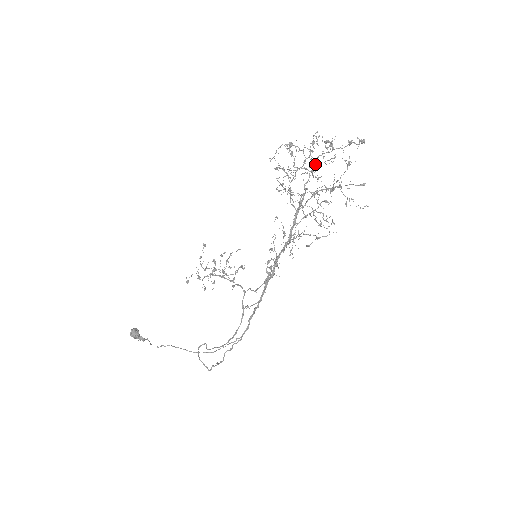
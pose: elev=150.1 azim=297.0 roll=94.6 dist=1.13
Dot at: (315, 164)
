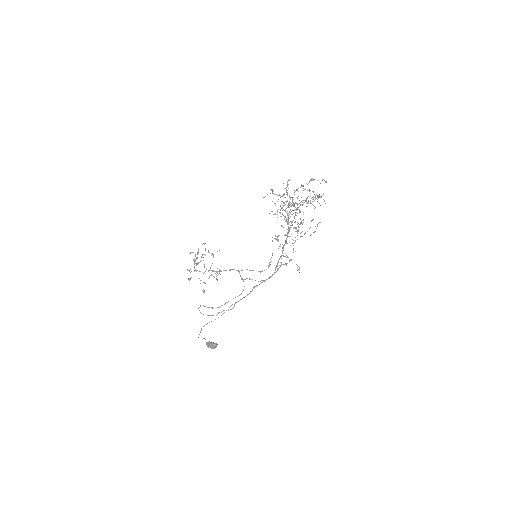
Dot at: (291, 197)
